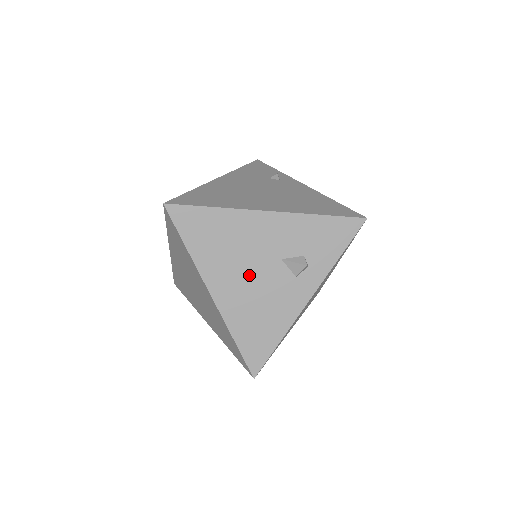
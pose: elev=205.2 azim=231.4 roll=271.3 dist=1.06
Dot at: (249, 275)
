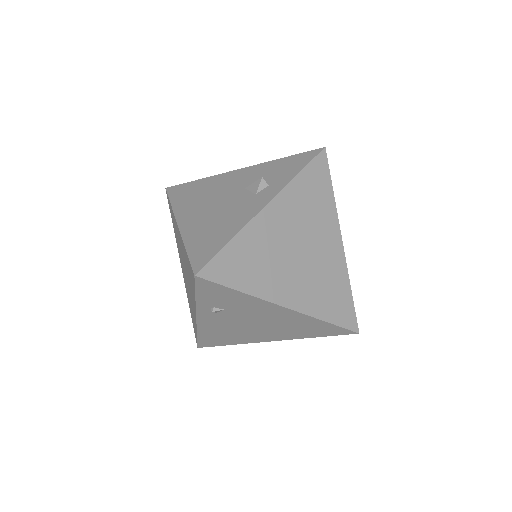
Dot at: (214, 204)
